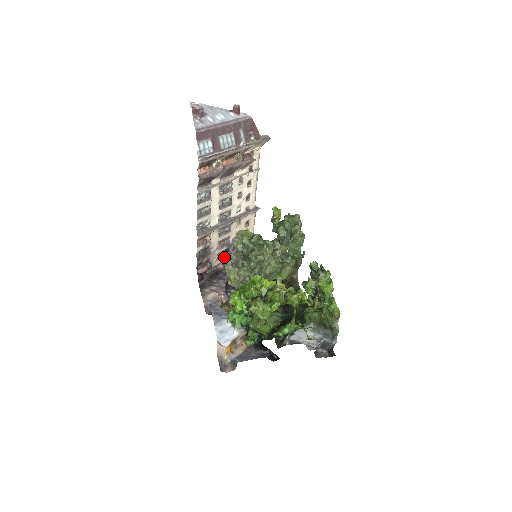
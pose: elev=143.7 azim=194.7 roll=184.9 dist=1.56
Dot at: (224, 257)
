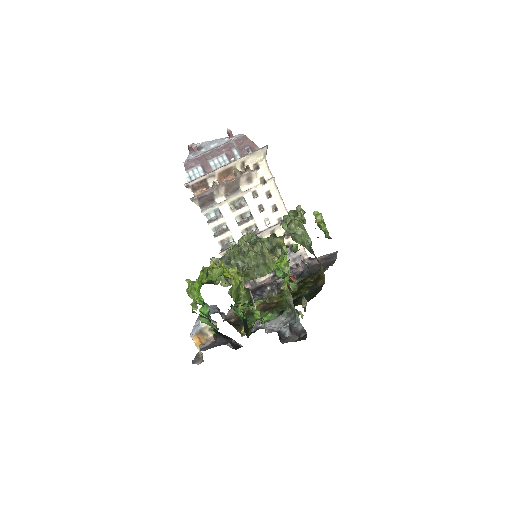
Dot at: occluded
